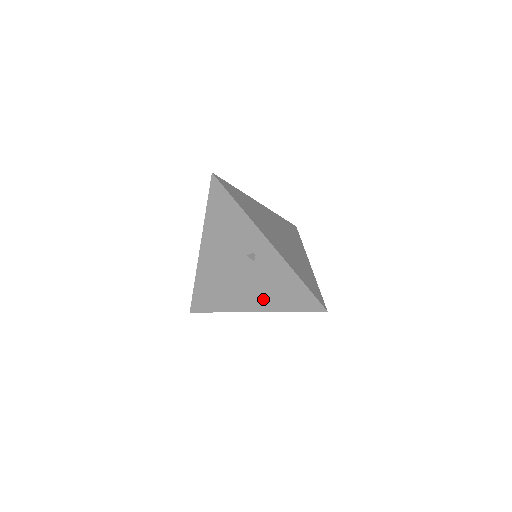
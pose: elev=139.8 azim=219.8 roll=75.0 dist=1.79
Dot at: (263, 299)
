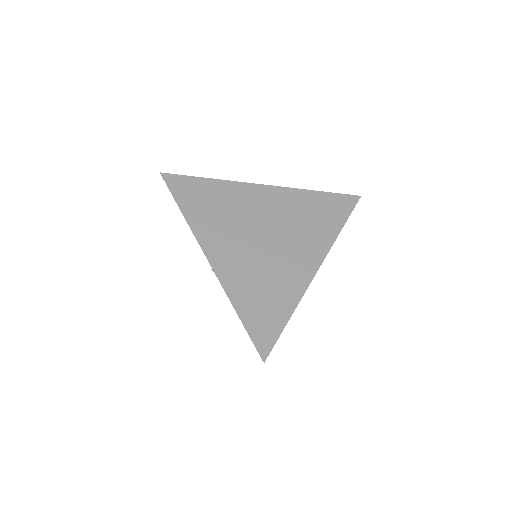
Dot at: occluded
